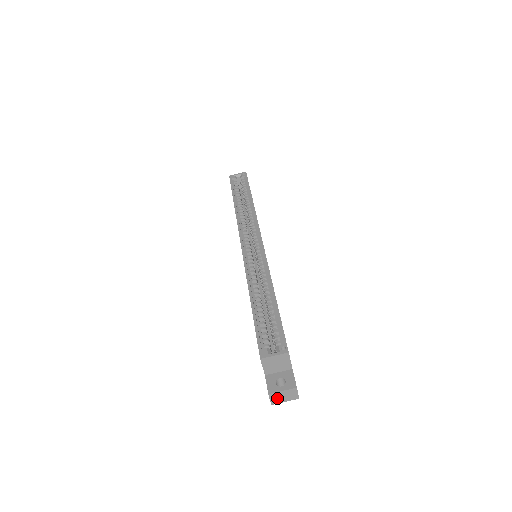
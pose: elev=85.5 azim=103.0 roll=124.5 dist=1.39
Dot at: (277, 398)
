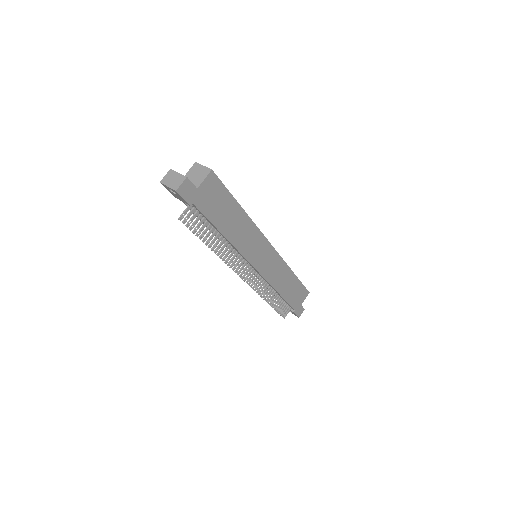
Dot at: (169, 178)
